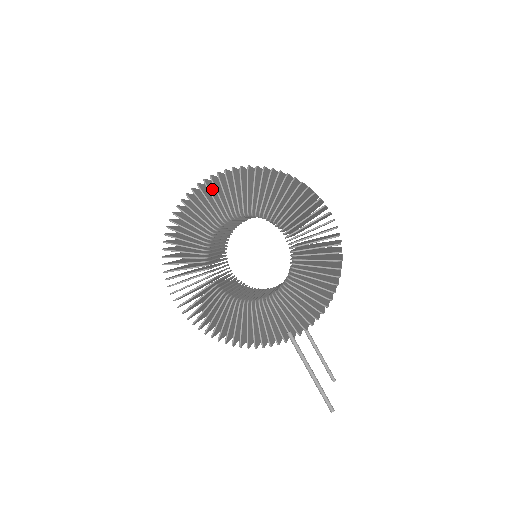
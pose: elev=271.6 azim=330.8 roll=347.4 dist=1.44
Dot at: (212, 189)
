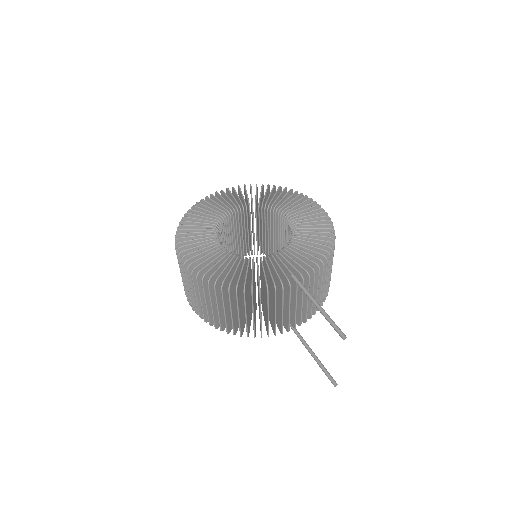
Dot at: occluded
